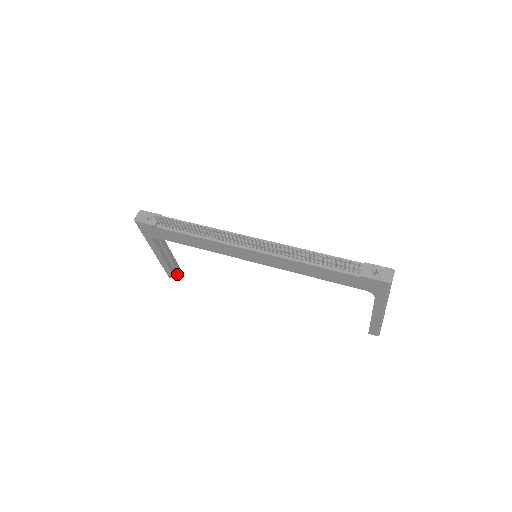
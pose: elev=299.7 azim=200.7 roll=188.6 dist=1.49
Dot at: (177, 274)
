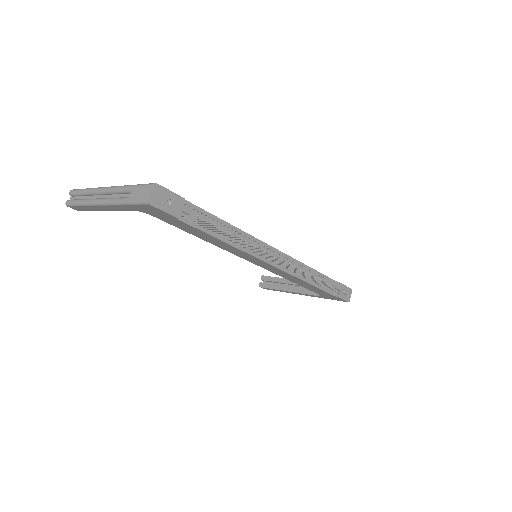
Dot at: occluded
